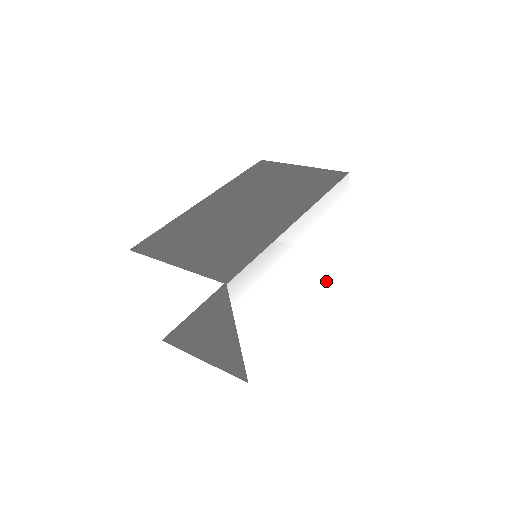
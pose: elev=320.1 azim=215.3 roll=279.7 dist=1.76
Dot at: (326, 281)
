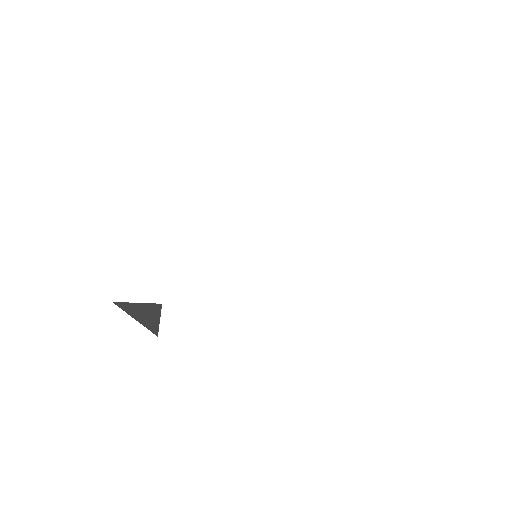
Dot at: (328, 322)
